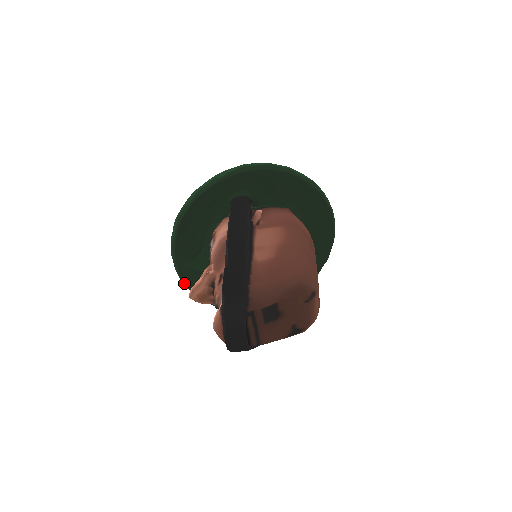
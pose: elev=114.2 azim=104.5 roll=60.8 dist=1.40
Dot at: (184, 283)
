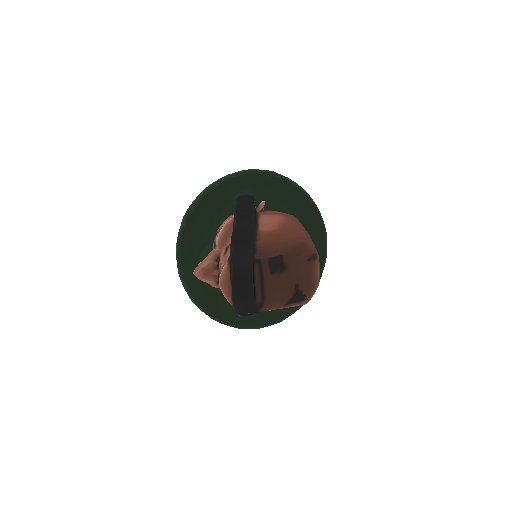
Dot at: (184, 284)
